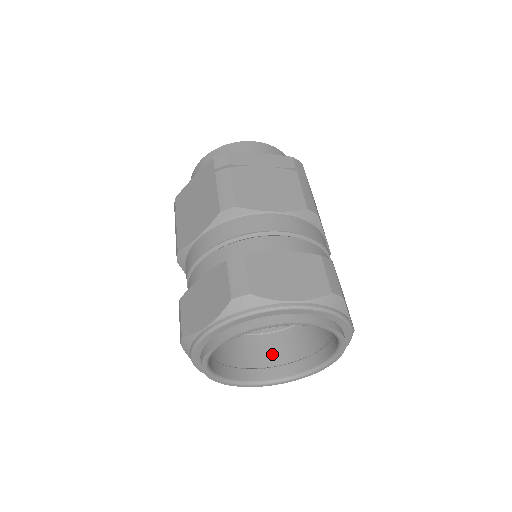
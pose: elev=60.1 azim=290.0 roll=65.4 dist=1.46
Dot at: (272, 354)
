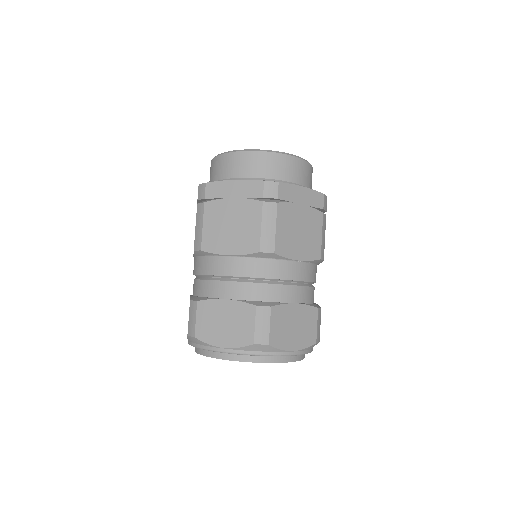
Dot at: occluded
